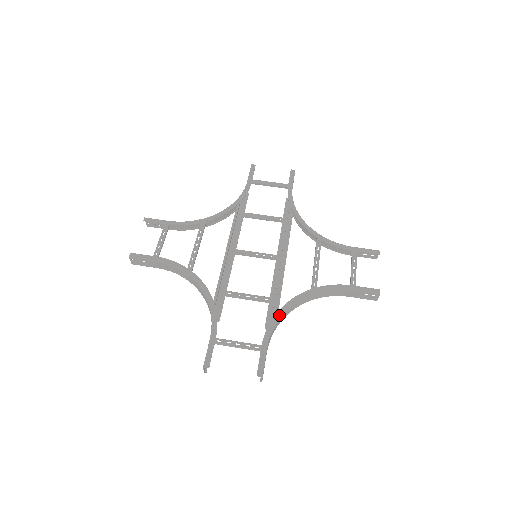
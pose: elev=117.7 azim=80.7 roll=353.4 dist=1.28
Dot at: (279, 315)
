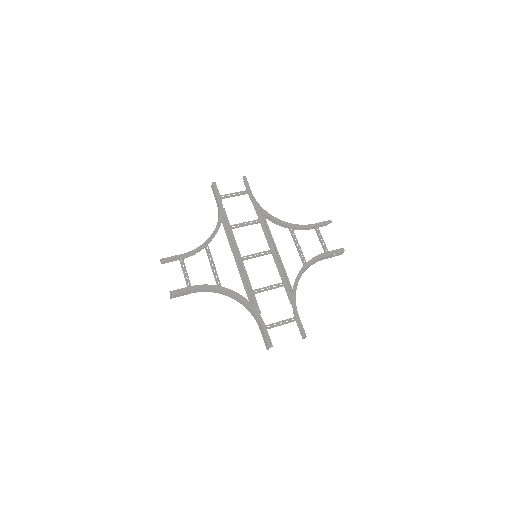
Dot at: (295, 292)
